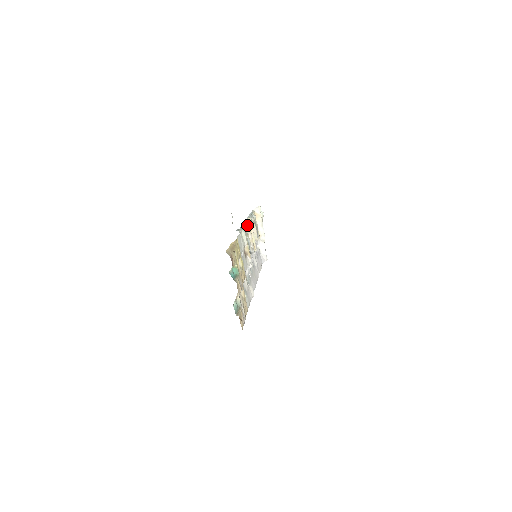
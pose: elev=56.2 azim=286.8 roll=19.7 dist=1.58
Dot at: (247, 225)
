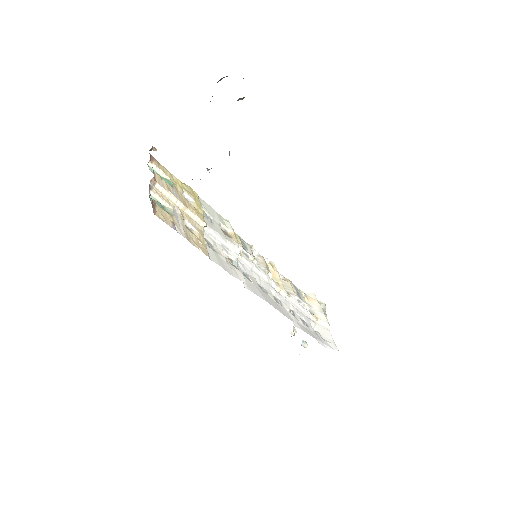
Dot at: (259, 254)
